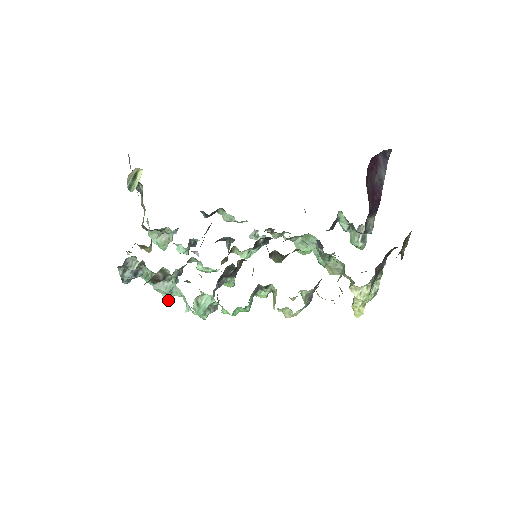
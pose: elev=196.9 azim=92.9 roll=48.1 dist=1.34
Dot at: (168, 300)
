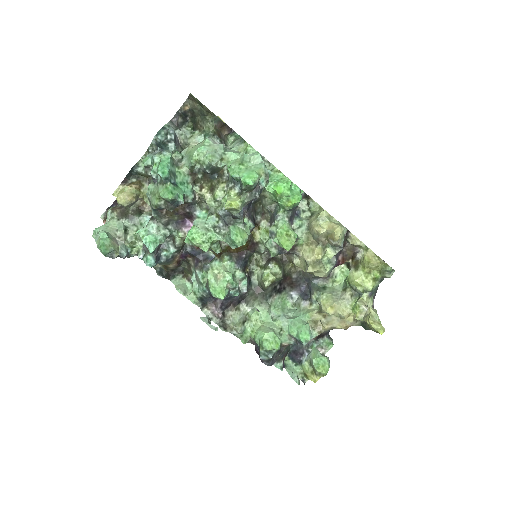
Dot at: (210, 158)
